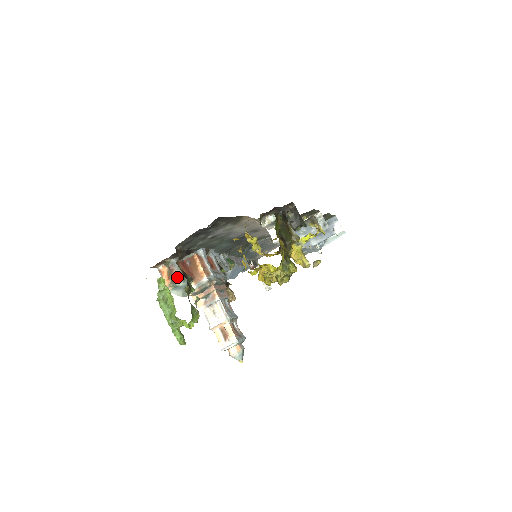
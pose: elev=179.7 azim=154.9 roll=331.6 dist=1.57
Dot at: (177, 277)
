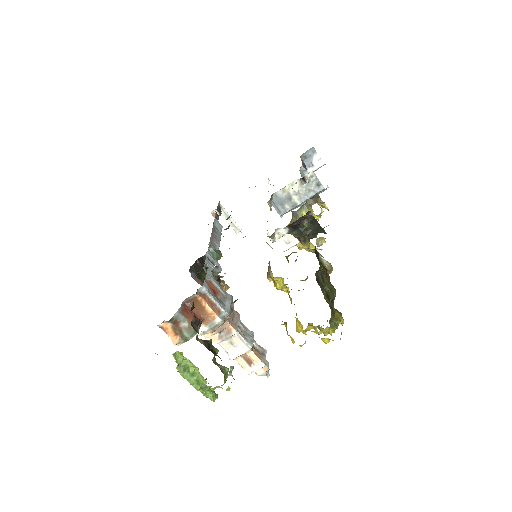
Dot at: (187, 331)
